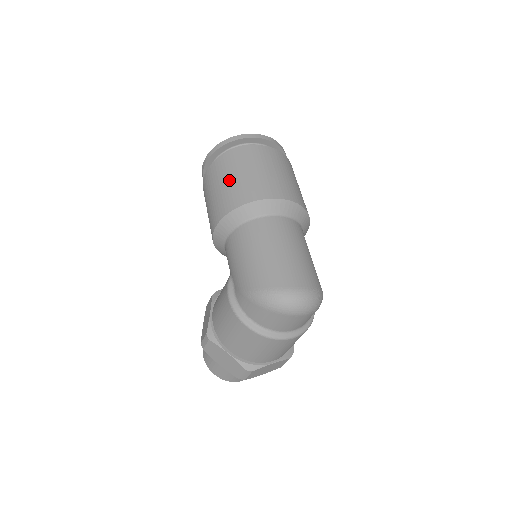
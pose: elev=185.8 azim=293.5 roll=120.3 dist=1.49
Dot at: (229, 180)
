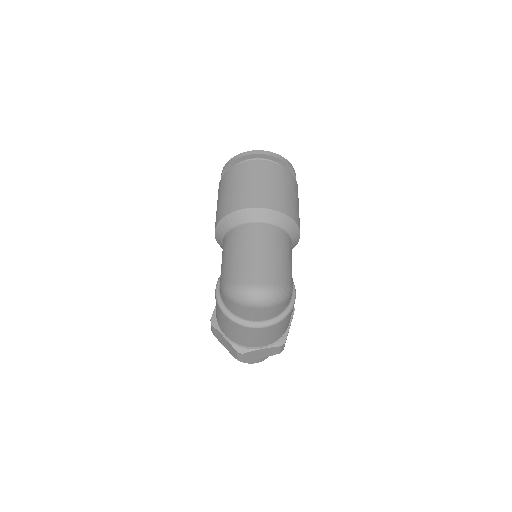
Dot at: (226, 193)
